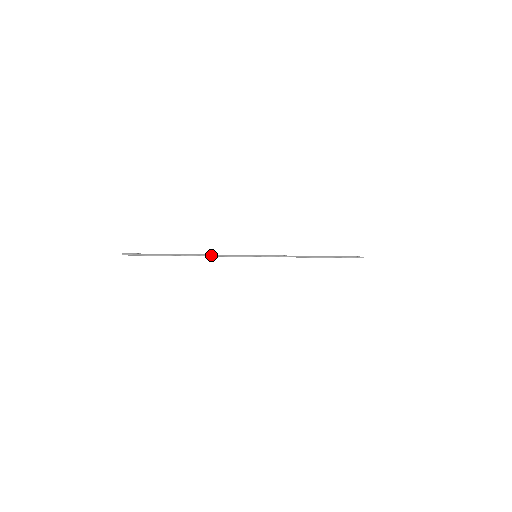
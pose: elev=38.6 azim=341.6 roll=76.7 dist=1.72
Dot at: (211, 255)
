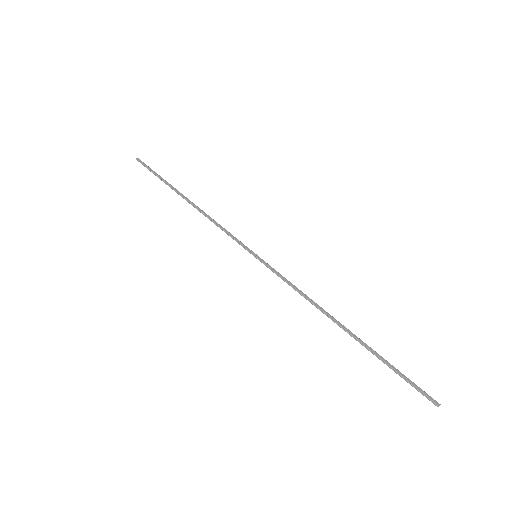
Dot at: (207, 215)
